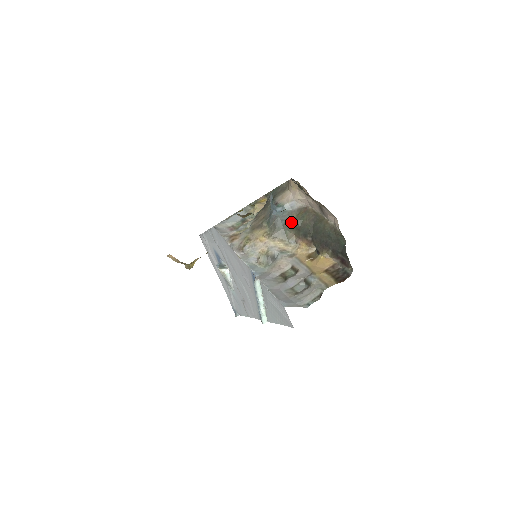
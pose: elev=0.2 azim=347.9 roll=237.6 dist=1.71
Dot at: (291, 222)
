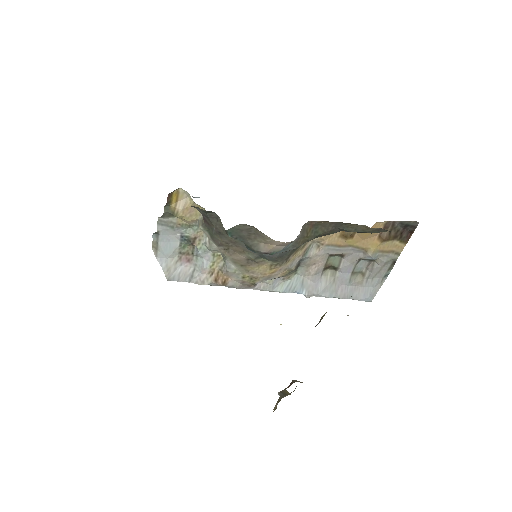
Dot at: occluded
